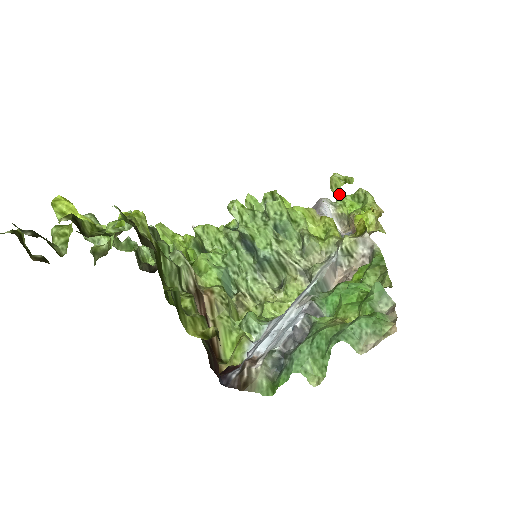
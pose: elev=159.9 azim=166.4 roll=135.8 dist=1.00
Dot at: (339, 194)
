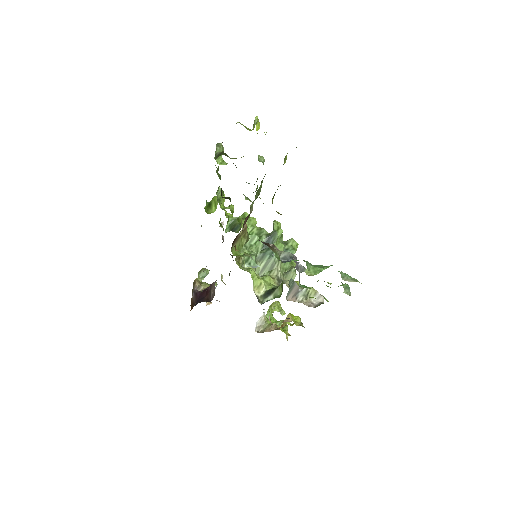
Dot at: occluded
